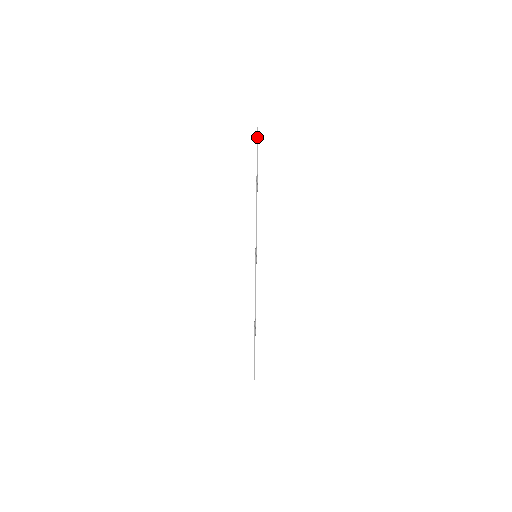
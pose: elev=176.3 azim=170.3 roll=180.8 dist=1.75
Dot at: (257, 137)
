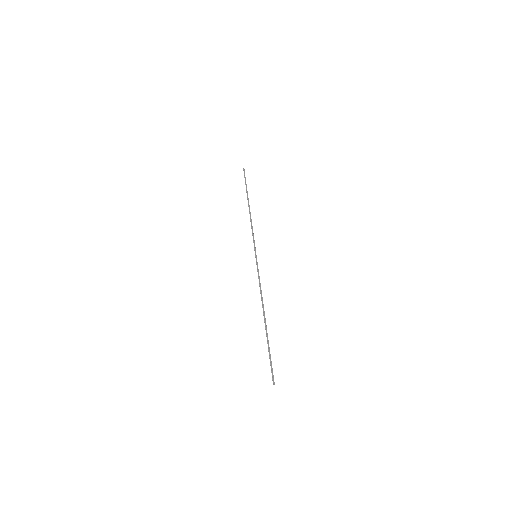
Dot at: (244, 174)
